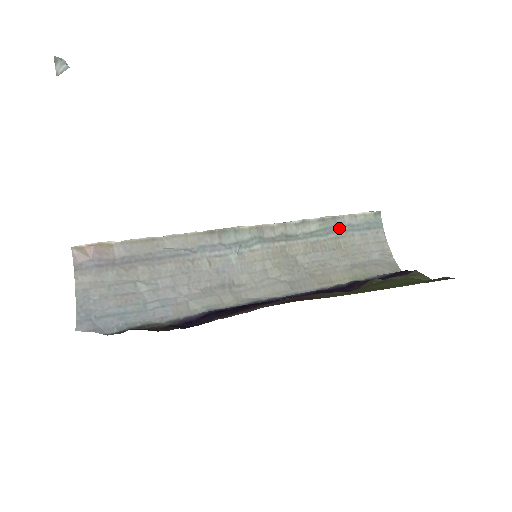
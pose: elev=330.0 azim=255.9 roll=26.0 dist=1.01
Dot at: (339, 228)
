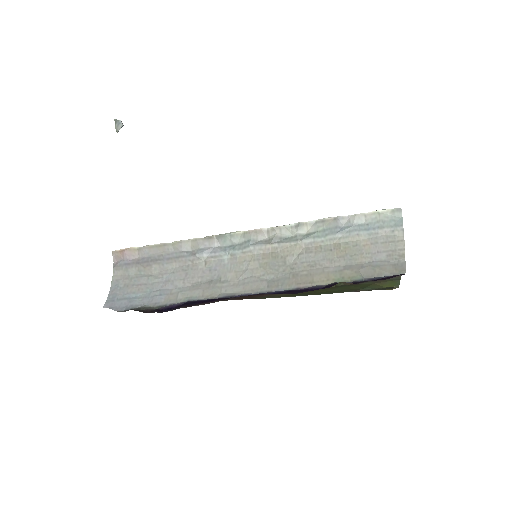
Dot at: (342, 229)
